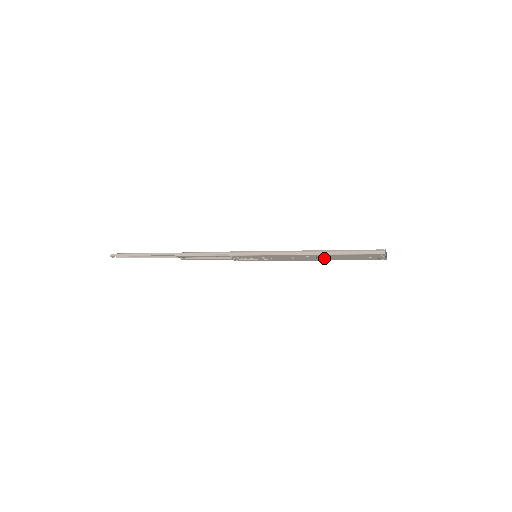
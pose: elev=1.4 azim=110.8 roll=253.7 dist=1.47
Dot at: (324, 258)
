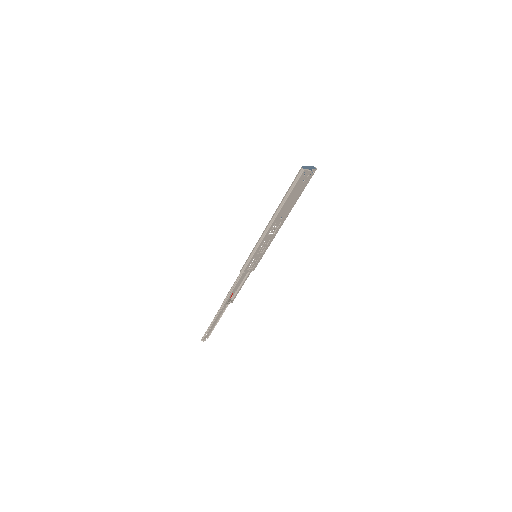
Dot at: (285, 213)
